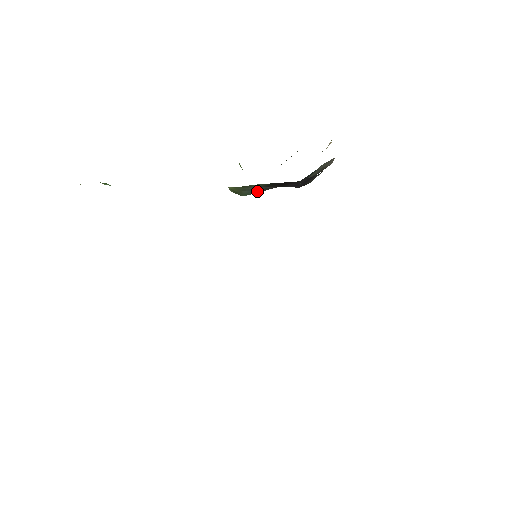
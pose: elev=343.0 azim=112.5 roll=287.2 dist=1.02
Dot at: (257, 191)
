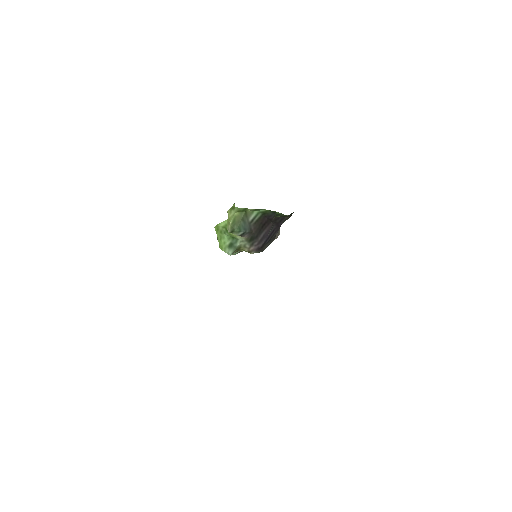
Dot at: (245, 229)
